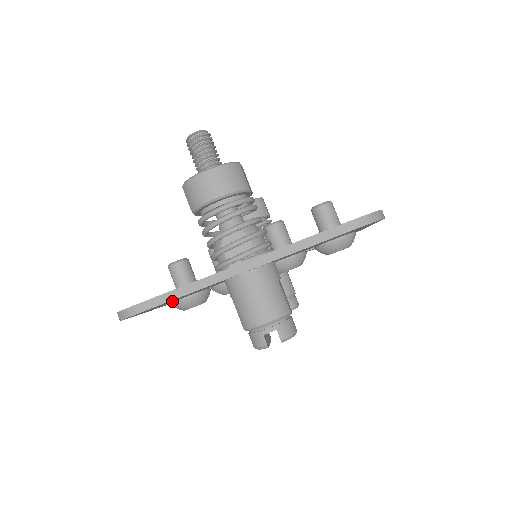
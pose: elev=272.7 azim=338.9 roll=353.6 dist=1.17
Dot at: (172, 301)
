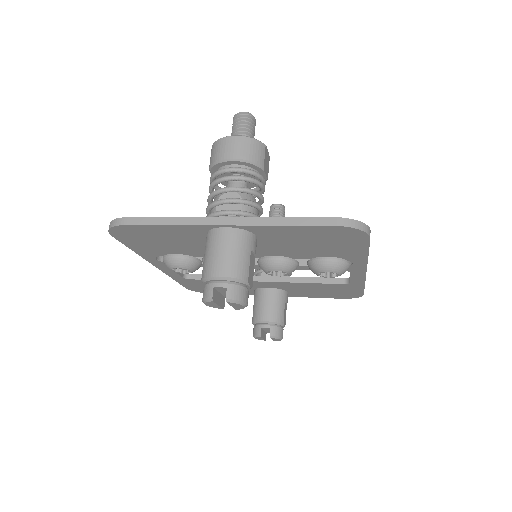
Dot at: (161, 245)
